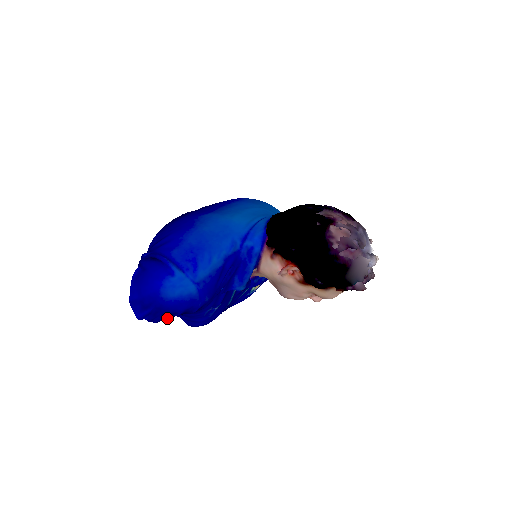
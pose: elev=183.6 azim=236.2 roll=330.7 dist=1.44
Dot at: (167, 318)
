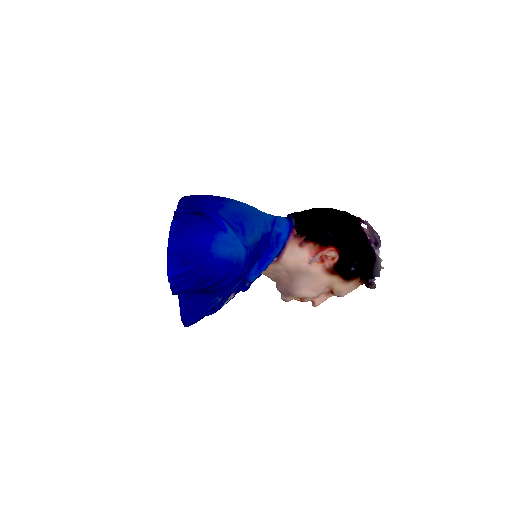
Dot at: (187, 291)
